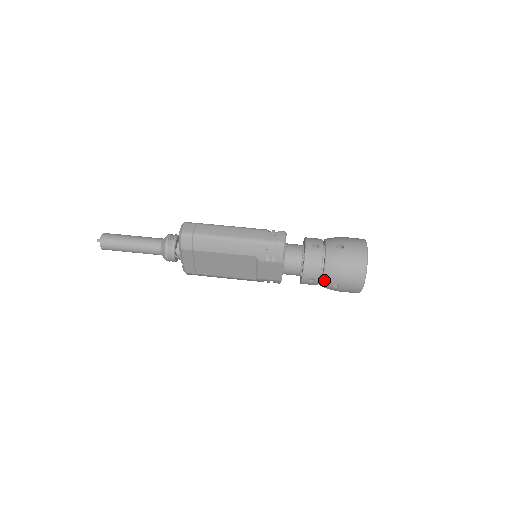
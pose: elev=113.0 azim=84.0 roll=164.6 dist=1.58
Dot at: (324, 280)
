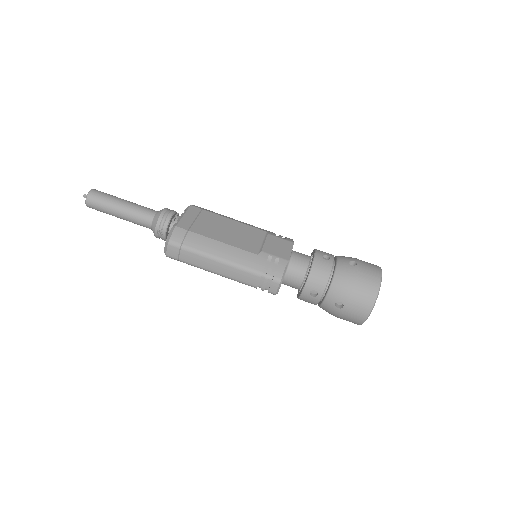
Dot at: occluded
